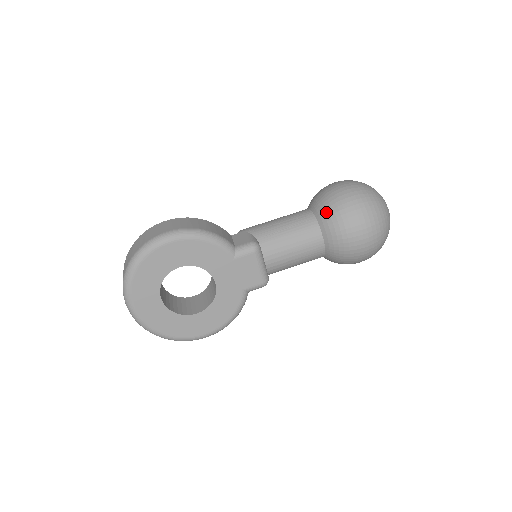
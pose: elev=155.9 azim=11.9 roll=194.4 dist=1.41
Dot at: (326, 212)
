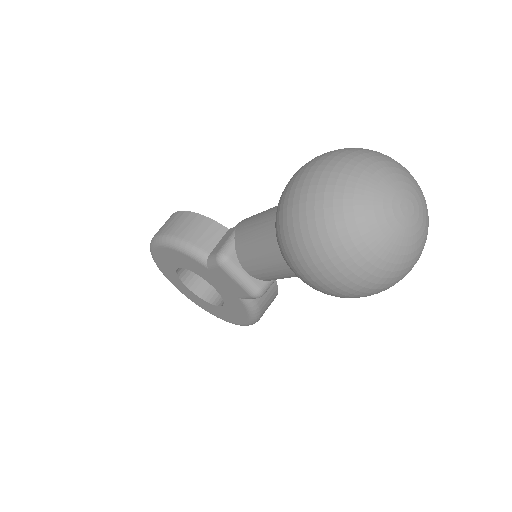
Dot at: (275, 224)
